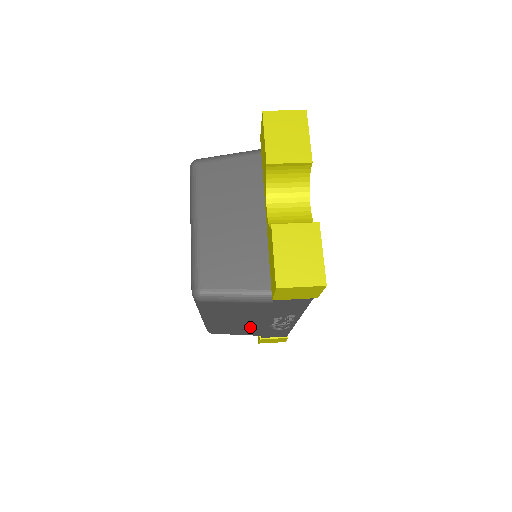
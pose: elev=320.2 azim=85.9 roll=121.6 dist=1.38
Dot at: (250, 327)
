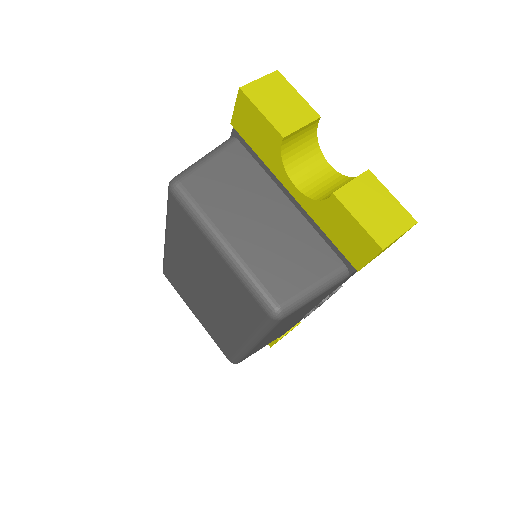
Dot at: occluded
